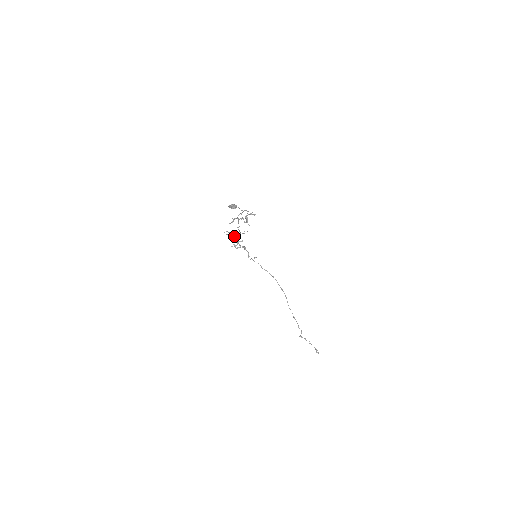
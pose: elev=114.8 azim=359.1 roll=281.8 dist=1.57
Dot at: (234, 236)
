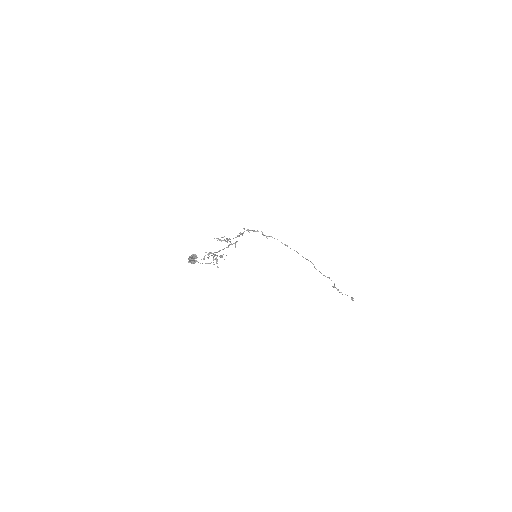
Dot at: occluded
